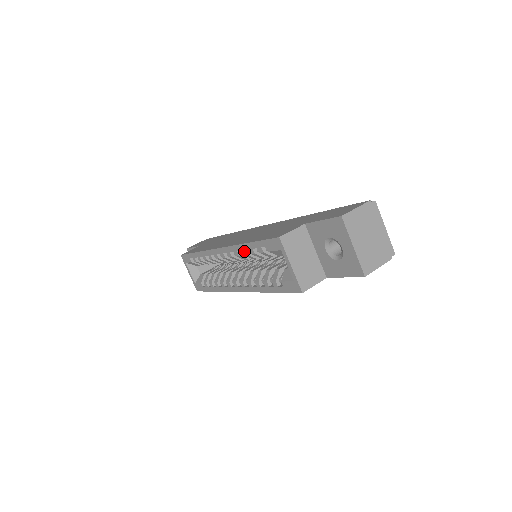
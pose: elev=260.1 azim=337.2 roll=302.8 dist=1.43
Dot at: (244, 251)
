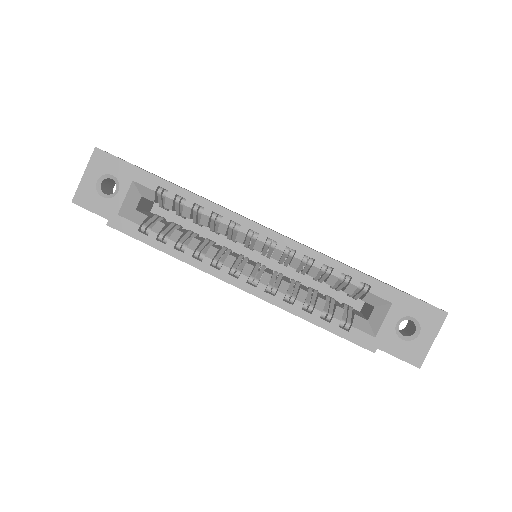
Dot at: (321, 264)
